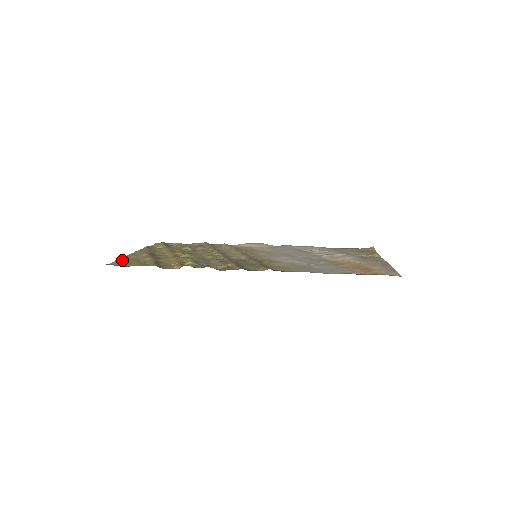
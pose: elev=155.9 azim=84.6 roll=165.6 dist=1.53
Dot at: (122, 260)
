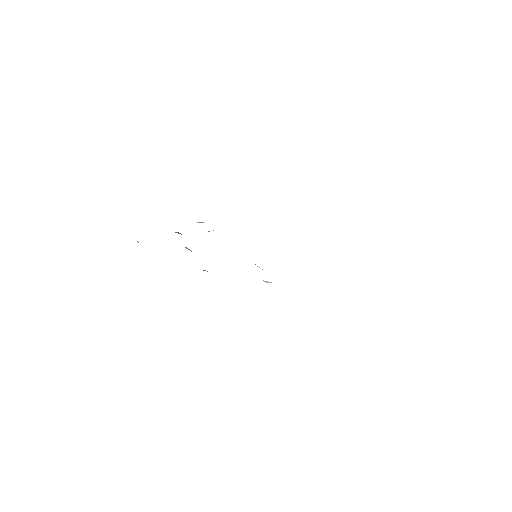
Dot at: occluded
